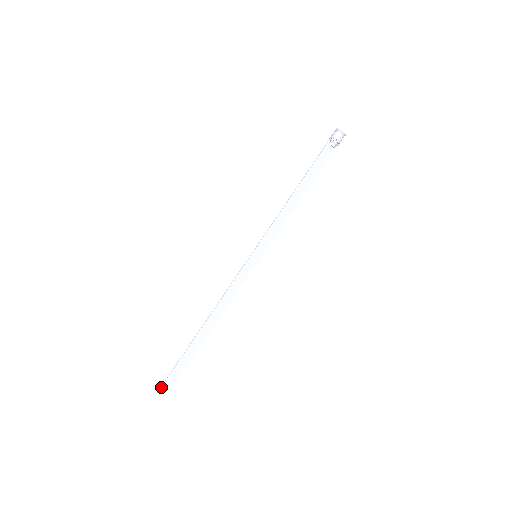
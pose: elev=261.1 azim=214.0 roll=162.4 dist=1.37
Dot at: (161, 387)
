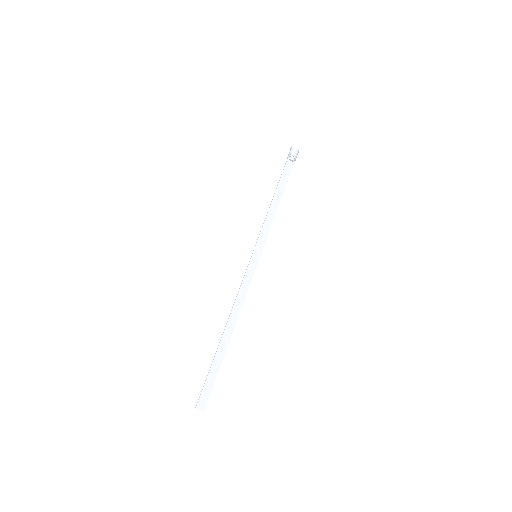
Dot at: (198, 401)
